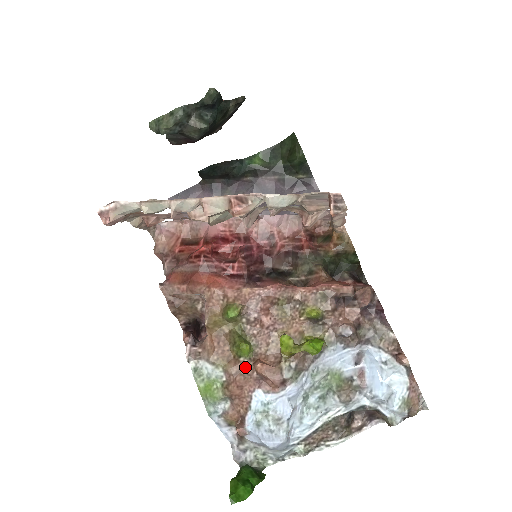
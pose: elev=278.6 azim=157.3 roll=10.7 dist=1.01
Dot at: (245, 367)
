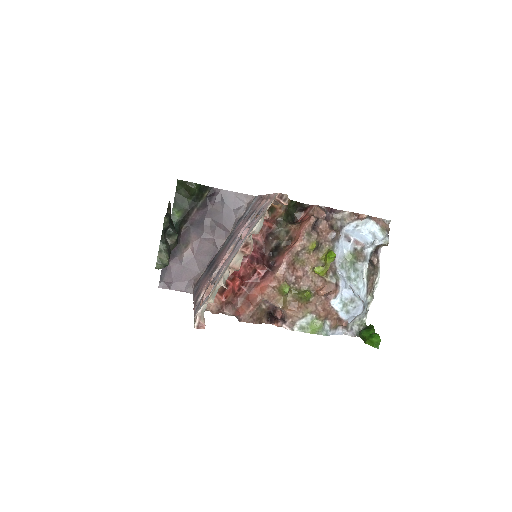
Dot at: (316, 301)
